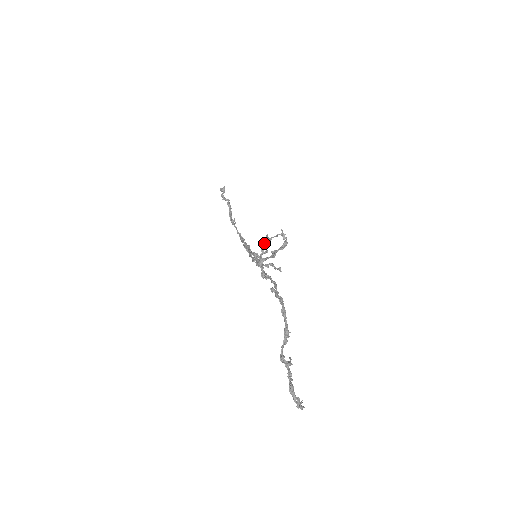
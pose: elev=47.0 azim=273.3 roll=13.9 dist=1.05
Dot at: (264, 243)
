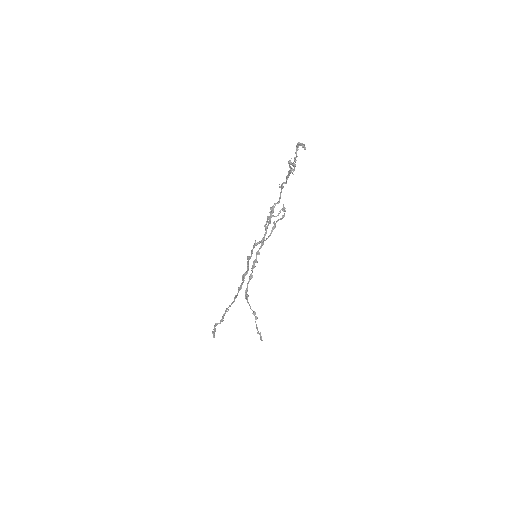
Dot at: occluded
